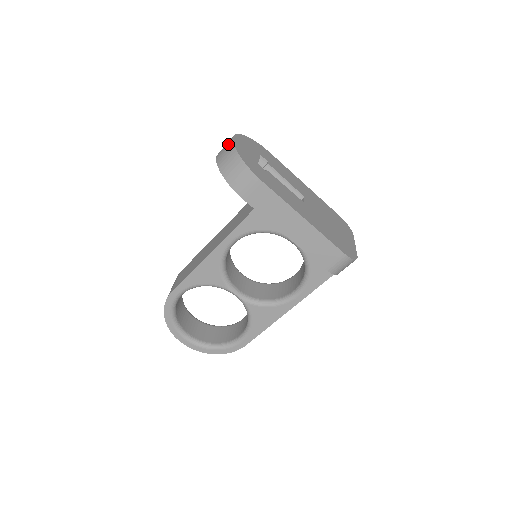
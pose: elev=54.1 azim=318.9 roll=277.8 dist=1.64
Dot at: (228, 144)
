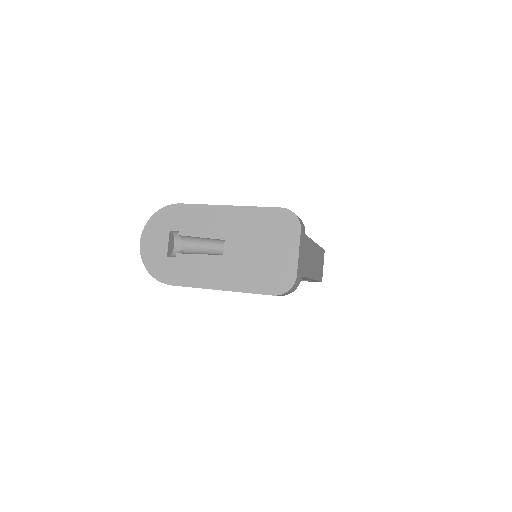
Dot at: occluded
